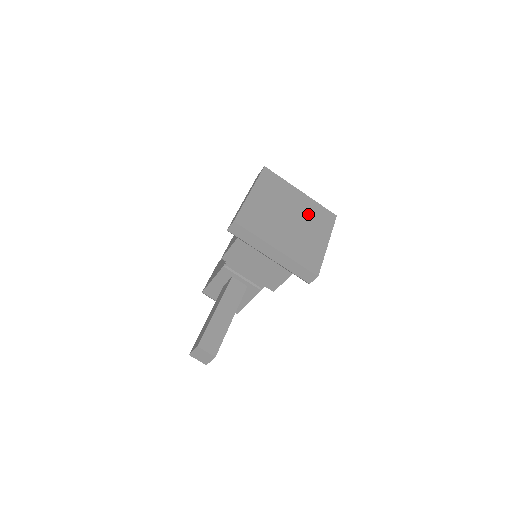
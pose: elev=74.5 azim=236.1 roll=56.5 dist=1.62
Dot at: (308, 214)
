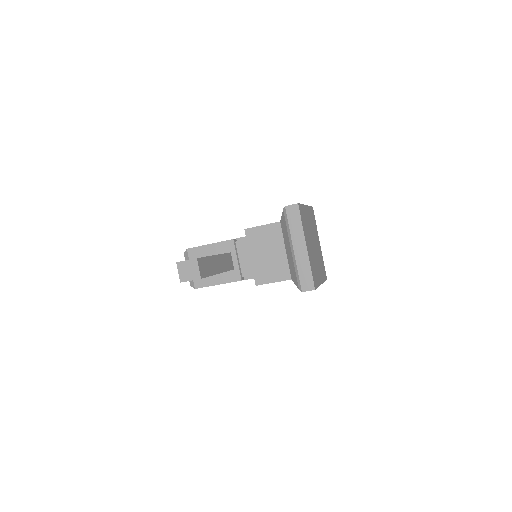
Dot at: (319, 257)
